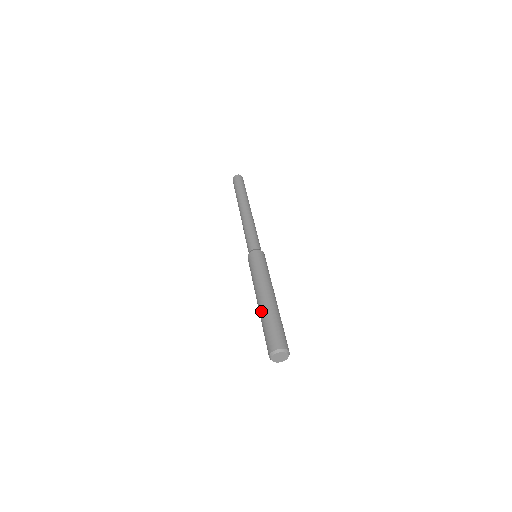
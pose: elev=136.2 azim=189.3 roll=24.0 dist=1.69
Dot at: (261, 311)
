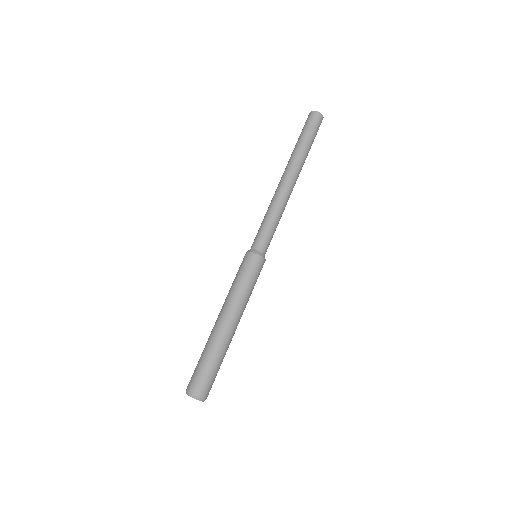
Dot at: occluded
